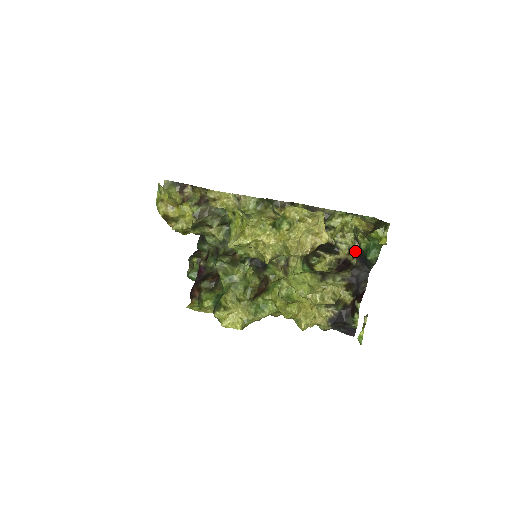
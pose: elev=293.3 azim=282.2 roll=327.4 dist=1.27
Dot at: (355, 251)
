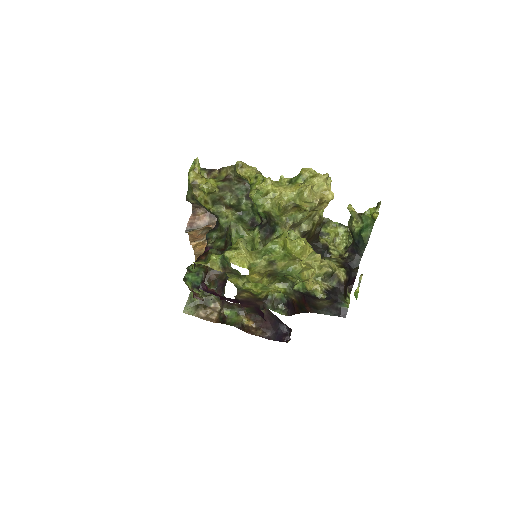
Dot at: occluded
